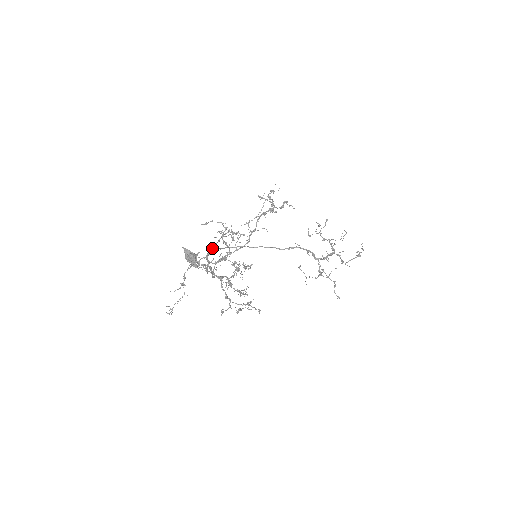
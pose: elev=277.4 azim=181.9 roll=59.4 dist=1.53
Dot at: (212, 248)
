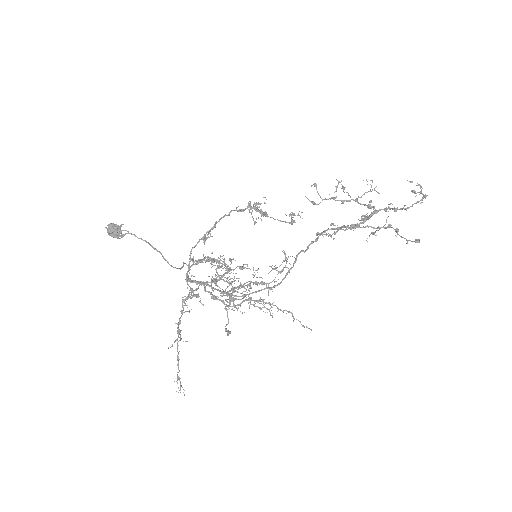
Dot at: (220, 293)
